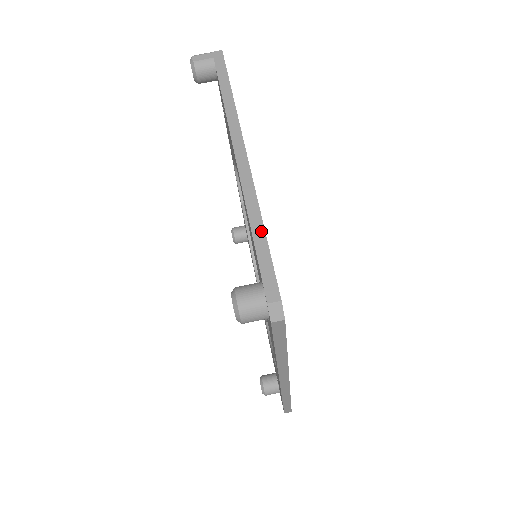
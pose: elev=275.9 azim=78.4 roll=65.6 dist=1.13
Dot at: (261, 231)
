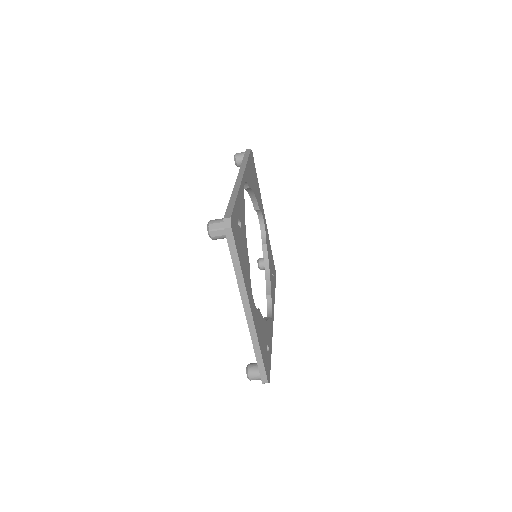
Dot at: (260, 356)
